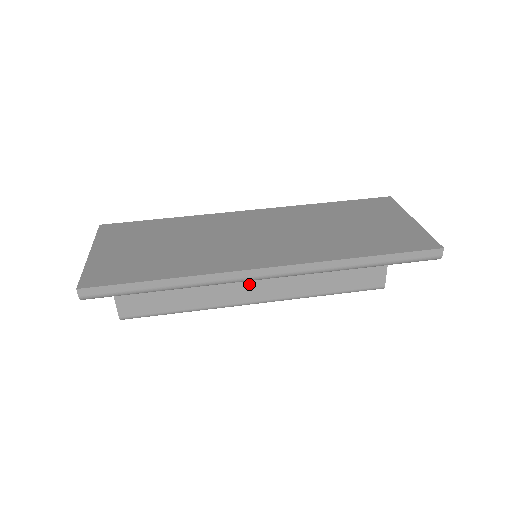
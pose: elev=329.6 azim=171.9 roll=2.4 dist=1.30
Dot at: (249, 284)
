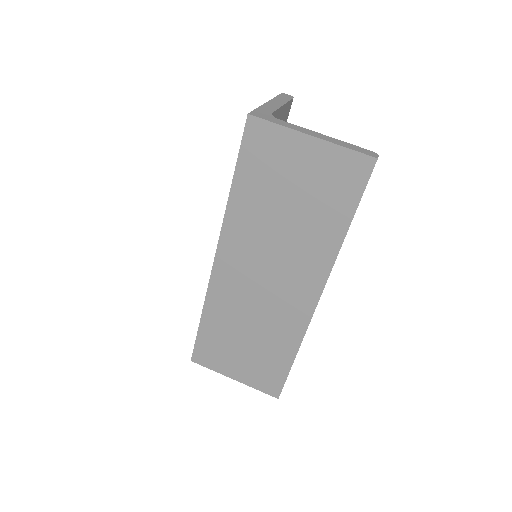
Dot at: occluded
